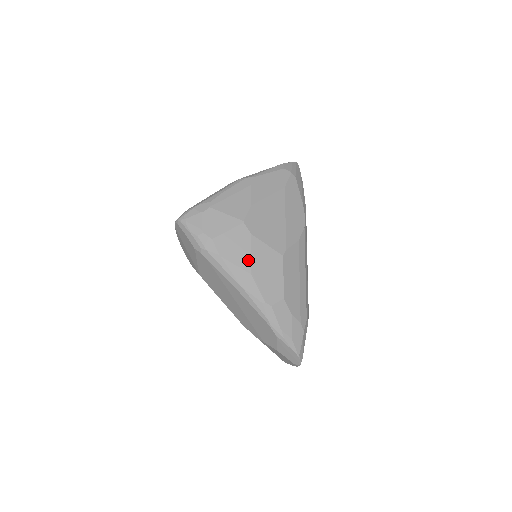
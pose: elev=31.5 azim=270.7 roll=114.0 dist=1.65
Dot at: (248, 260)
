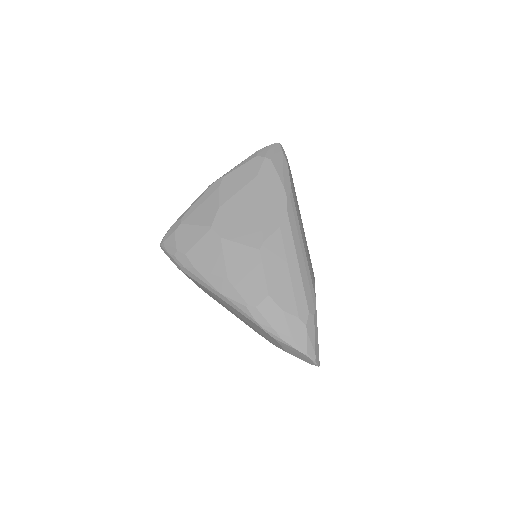
Dot at: (222, 265)
